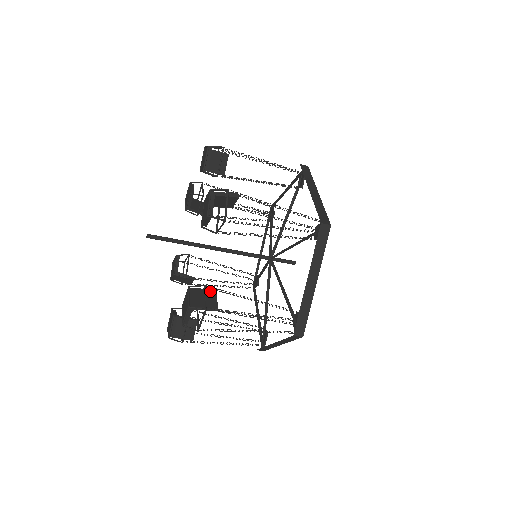
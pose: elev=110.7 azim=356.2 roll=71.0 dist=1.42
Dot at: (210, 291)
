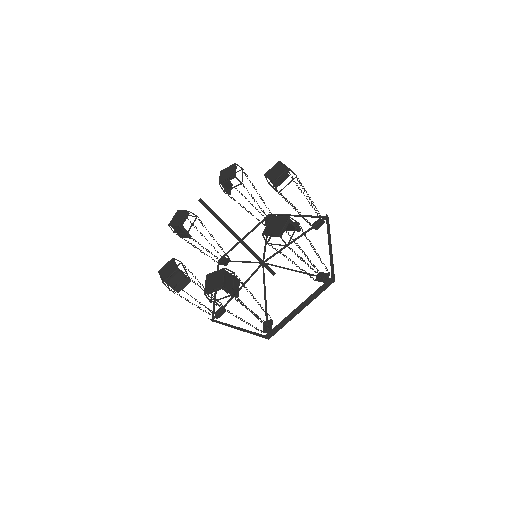
Dot at: (236, 279)
